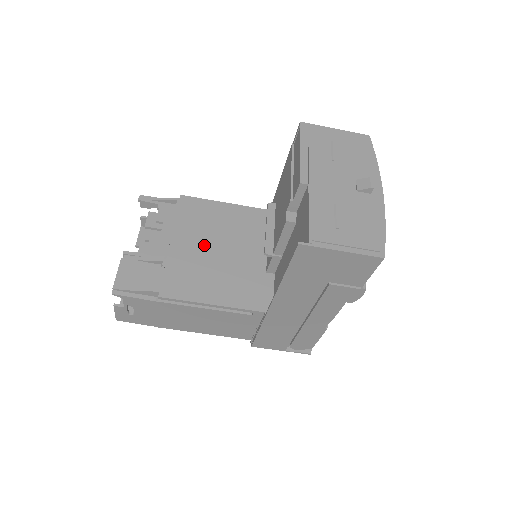
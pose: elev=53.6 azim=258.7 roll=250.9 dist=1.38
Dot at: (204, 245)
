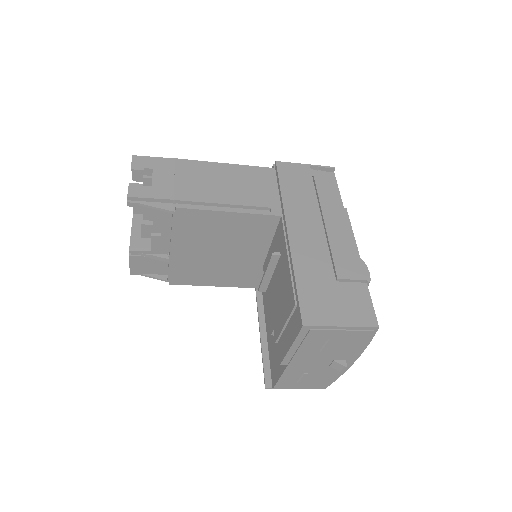
Dot at: (205, 251)
